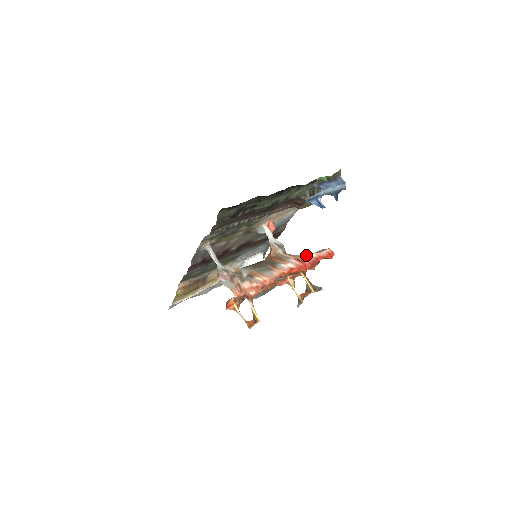
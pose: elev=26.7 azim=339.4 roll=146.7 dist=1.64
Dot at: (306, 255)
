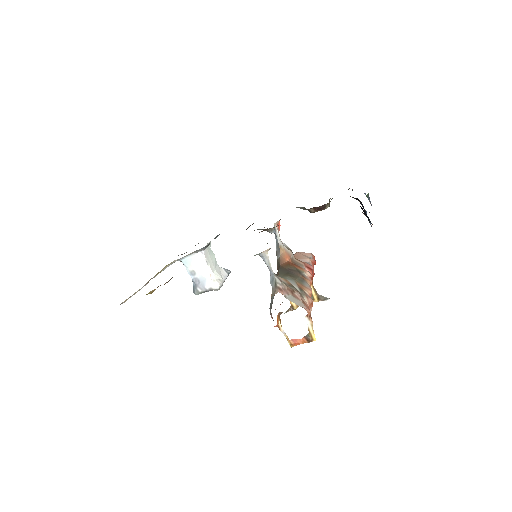
Dot at: (305, 261)
